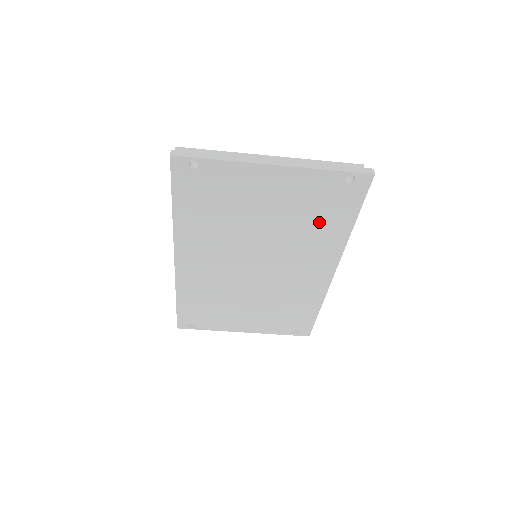
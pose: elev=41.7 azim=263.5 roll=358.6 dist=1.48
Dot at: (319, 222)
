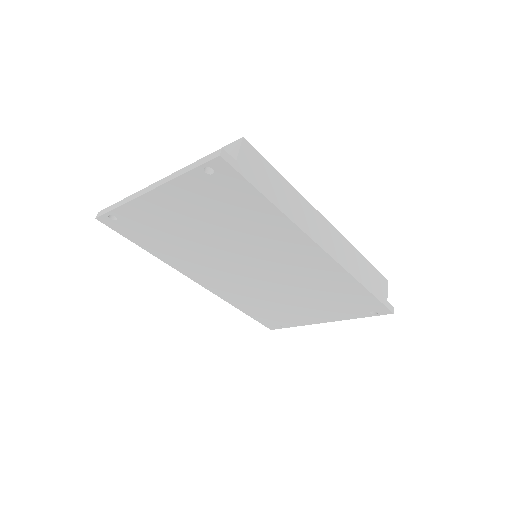
Dot at: (242, 215)
